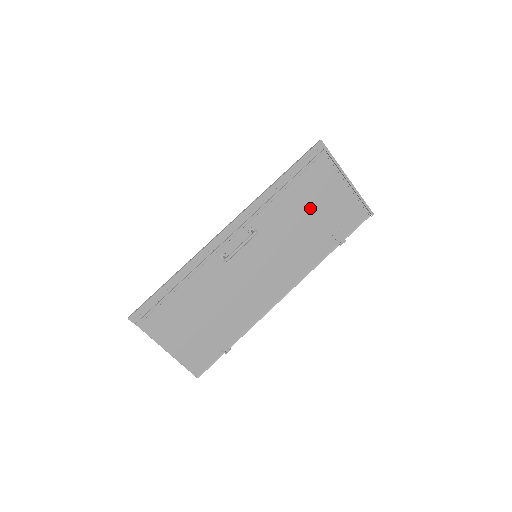
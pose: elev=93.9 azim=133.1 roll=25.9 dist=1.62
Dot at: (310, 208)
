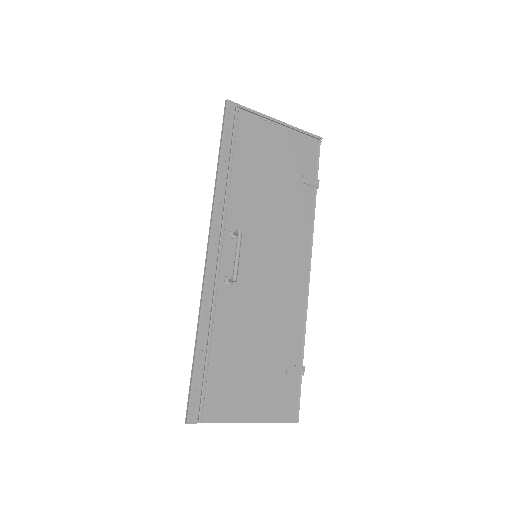
Dot at: (267, 172)
